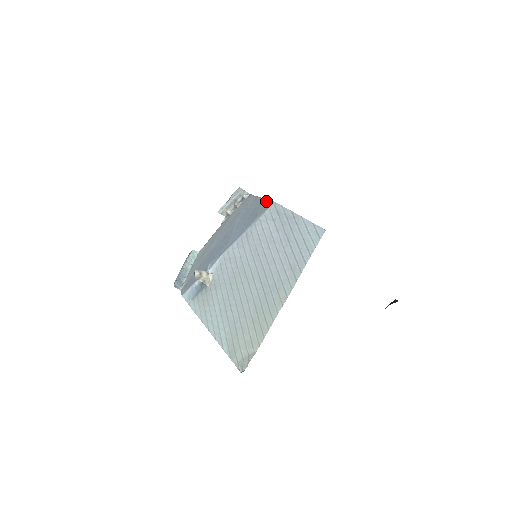
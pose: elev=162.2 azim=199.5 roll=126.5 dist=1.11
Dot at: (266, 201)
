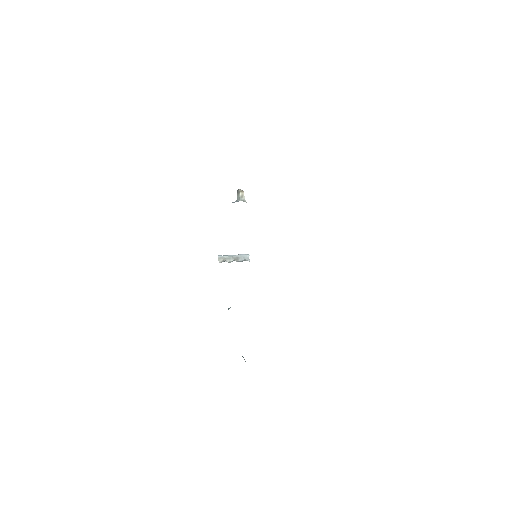
Dot at: occluded
